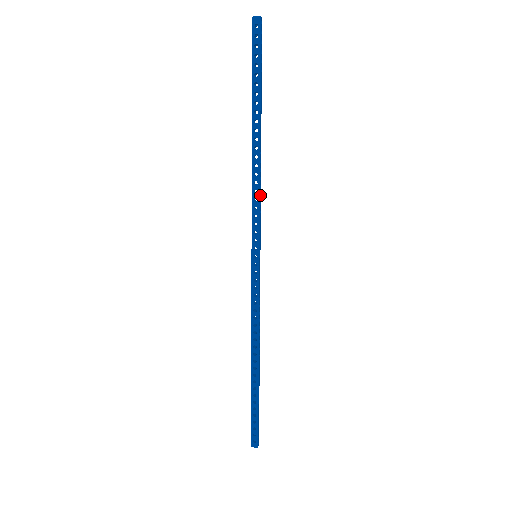
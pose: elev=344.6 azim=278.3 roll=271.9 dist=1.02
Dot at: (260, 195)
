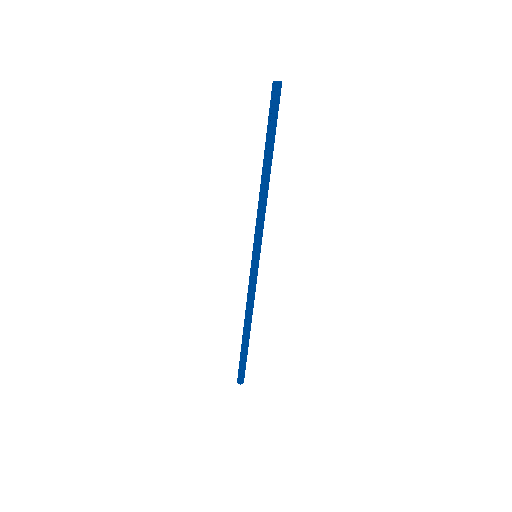
Dot at: (262, 212)
